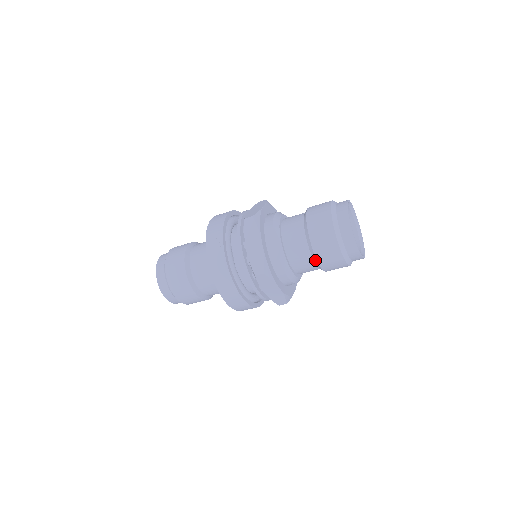
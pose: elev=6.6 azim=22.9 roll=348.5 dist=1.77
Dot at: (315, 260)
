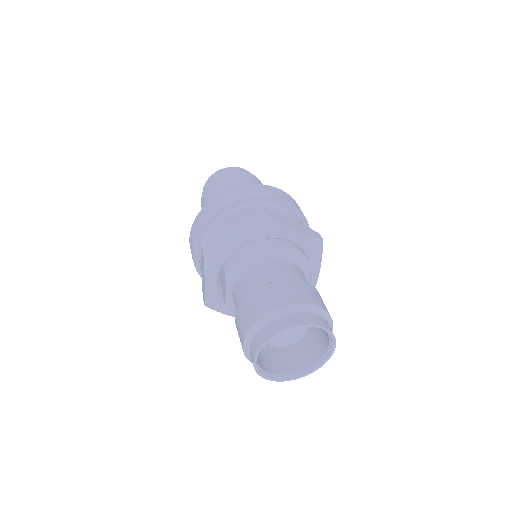
Dot at: occluded
